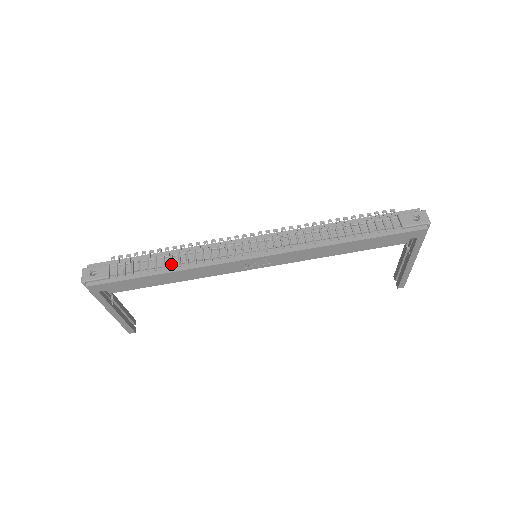
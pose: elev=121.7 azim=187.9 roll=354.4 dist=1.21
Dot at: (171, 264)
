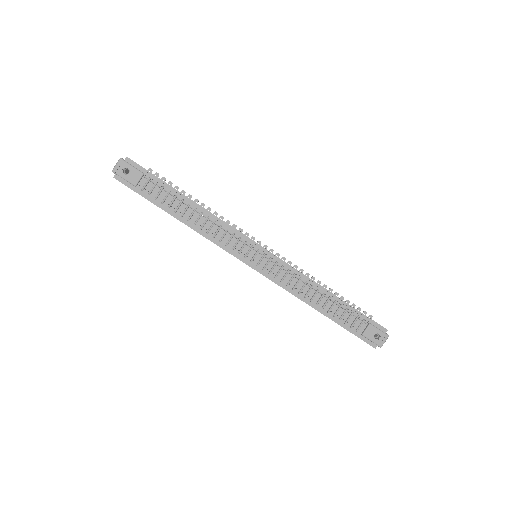
Dot at: (189, 218)
